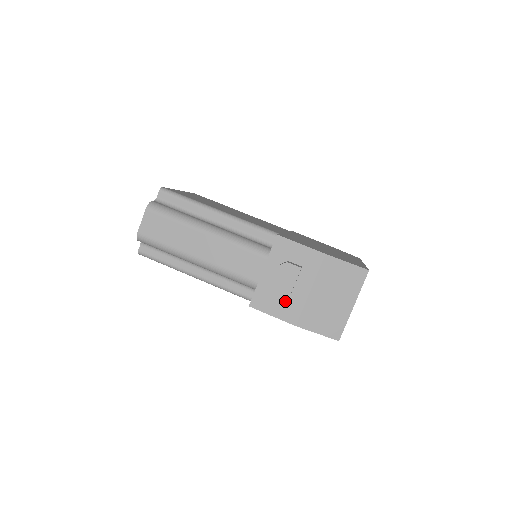
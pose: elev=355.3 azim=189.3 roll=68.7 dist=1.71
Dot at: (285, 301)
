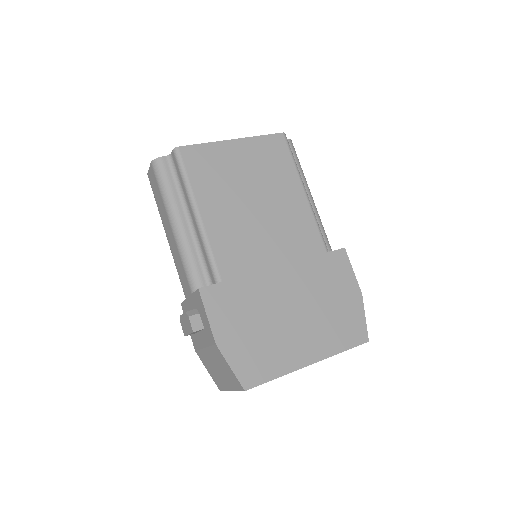
Dot at: (184, 334)
